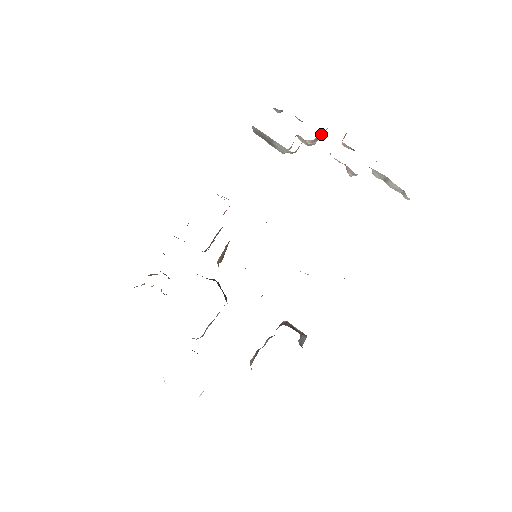
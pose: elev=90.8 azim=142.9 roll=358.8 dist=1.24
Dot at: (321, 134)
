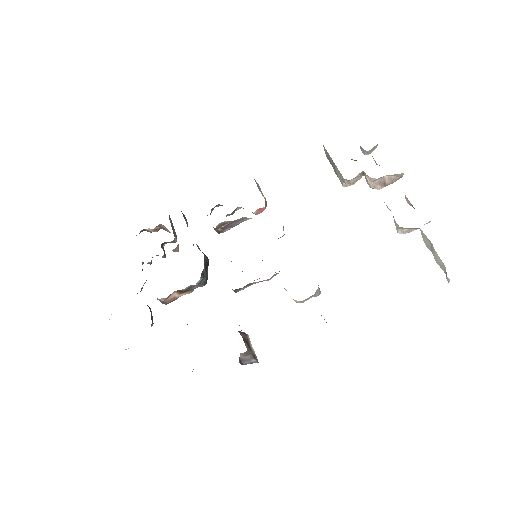
Dot at: (388, 180)
